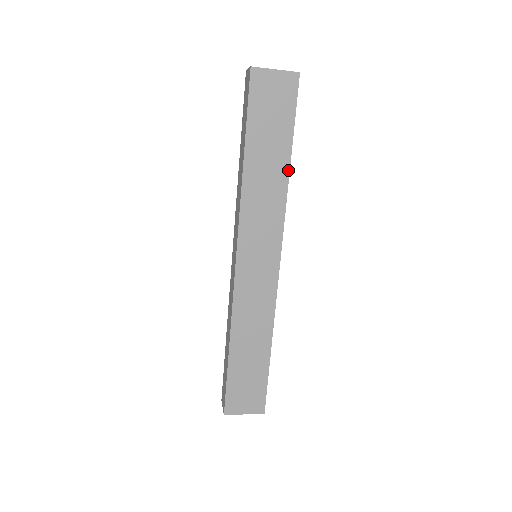
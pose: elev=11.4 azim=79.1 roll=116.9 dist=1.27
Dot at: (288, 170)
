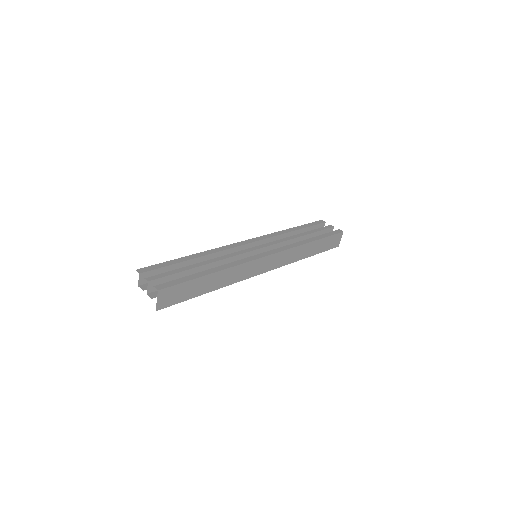
Dot at: (215, 289)
